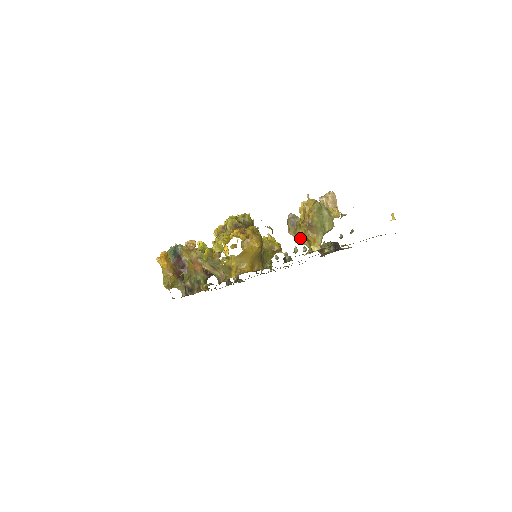
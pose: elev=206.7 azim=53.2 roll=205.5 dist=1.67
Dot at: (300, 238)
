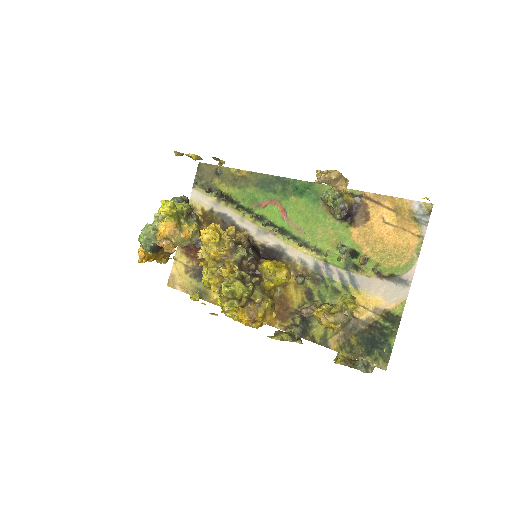
Dot at: occluded
